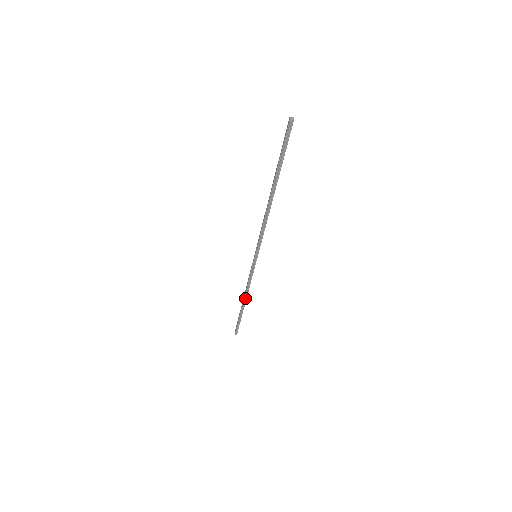
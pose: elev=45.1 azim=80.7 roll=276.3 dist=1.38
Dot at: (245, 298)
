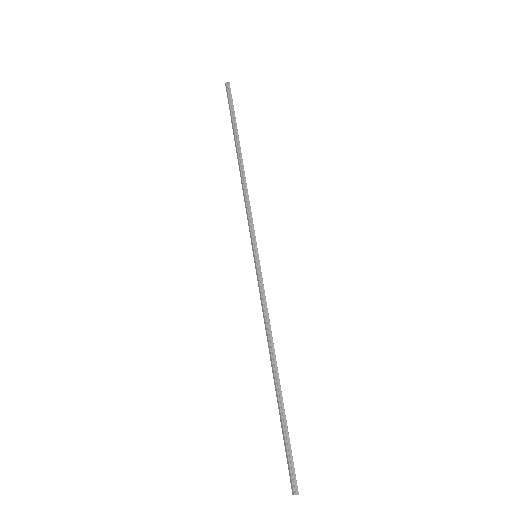
Dot at: (241, 169)
